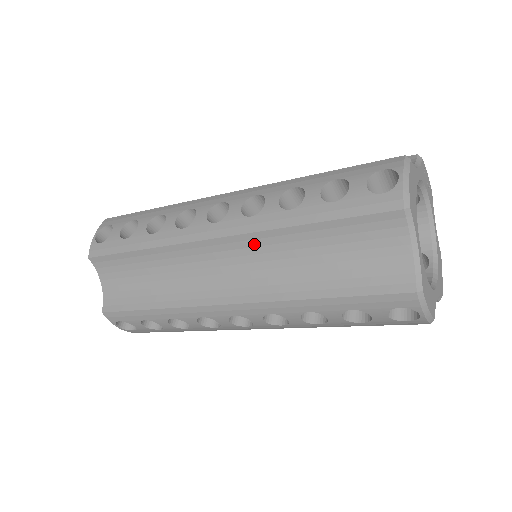
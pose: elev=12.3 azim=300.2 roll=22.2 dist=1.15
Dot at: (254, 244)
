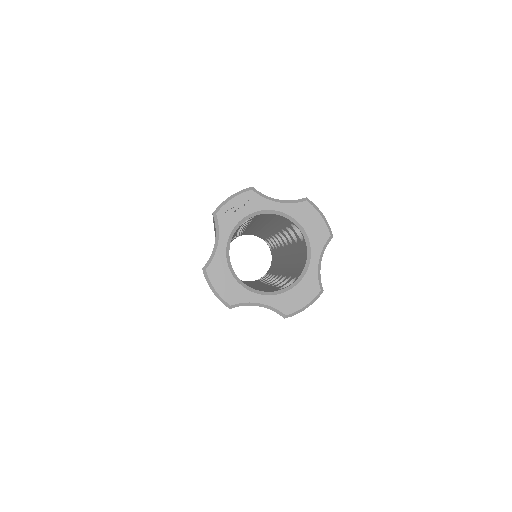
Dot at: occluded
